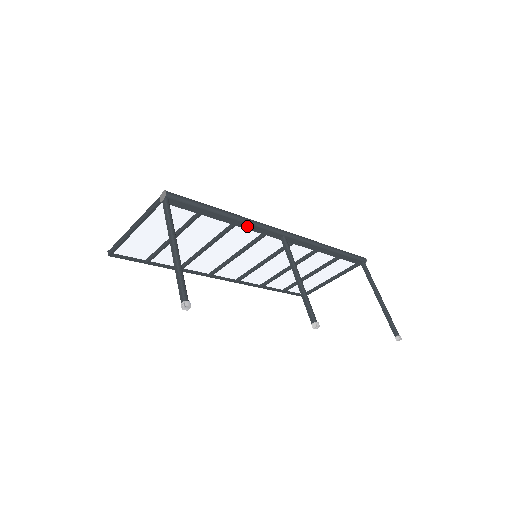
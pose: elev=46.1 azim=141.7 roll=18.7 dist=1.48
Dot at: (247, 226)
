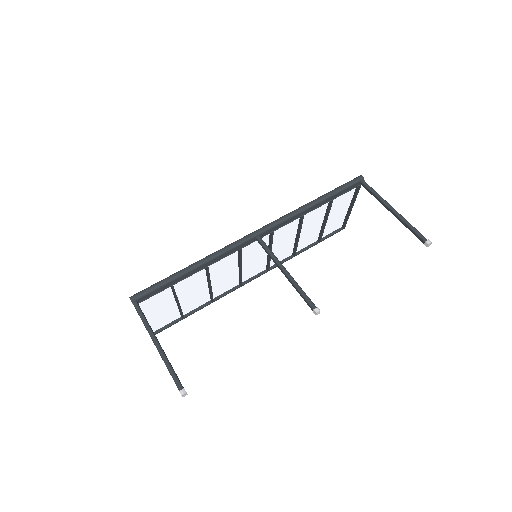
Dot at: (217, 259)
